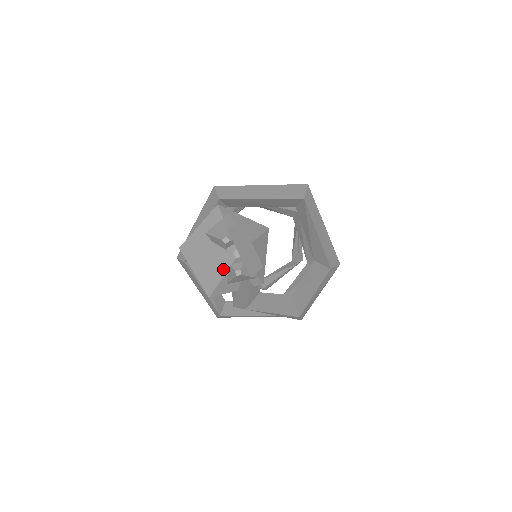
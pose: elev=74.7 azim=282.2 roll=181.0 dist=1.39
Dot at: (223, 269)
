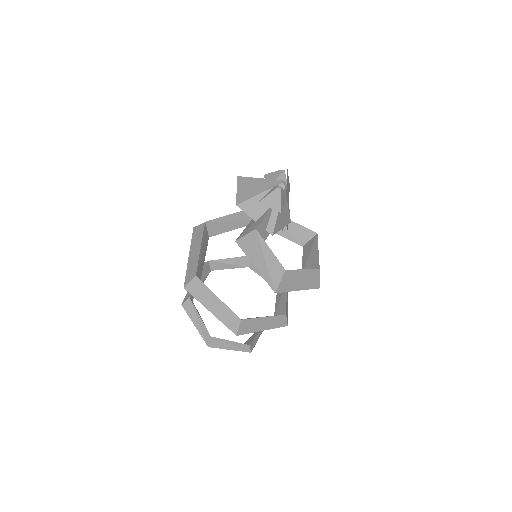
Dot at: (266, 188)
